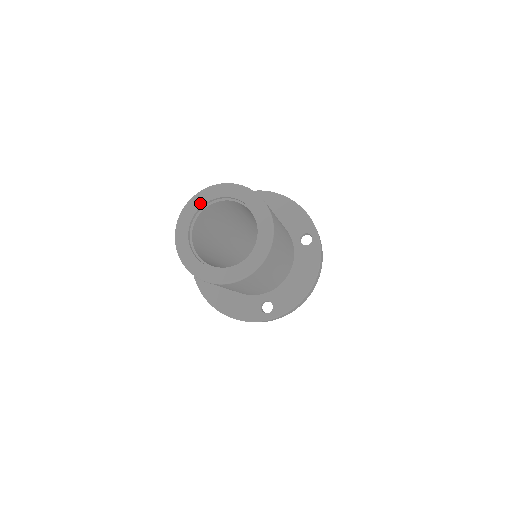
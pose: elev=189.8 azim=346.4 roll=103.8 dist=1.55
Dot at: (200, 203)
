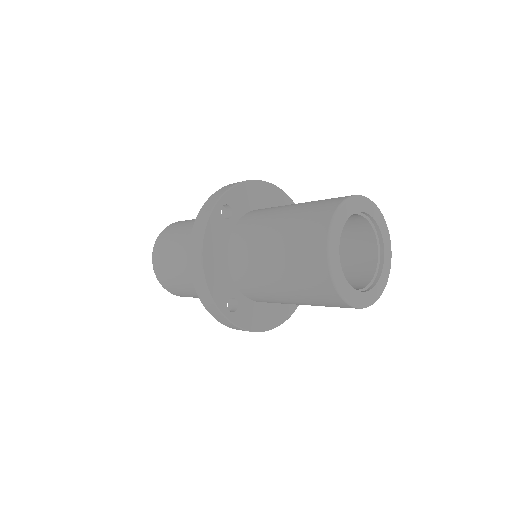
Dot at: (338, 237)
